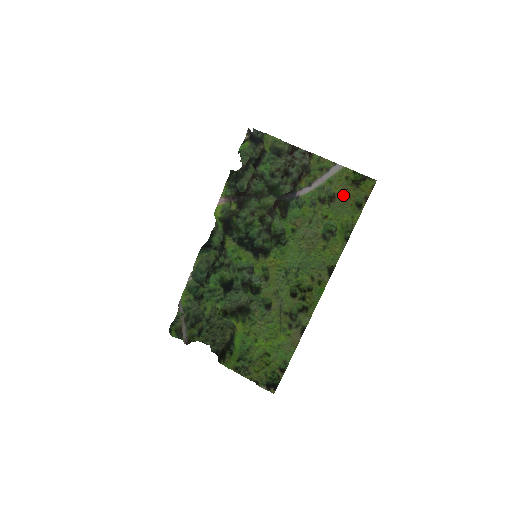
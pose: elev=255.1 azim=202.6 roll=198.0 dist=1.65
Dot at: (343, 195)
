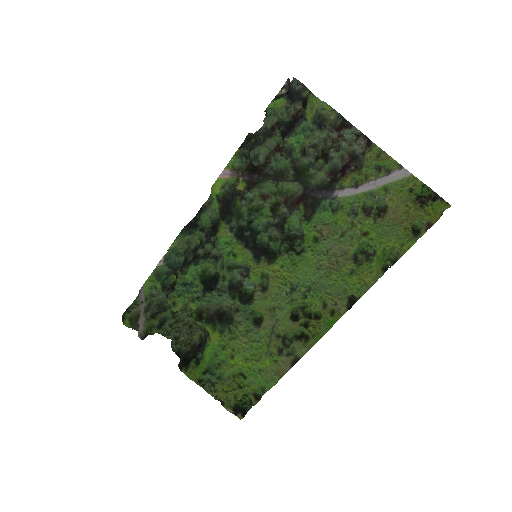
Dot at: (398, 212)
